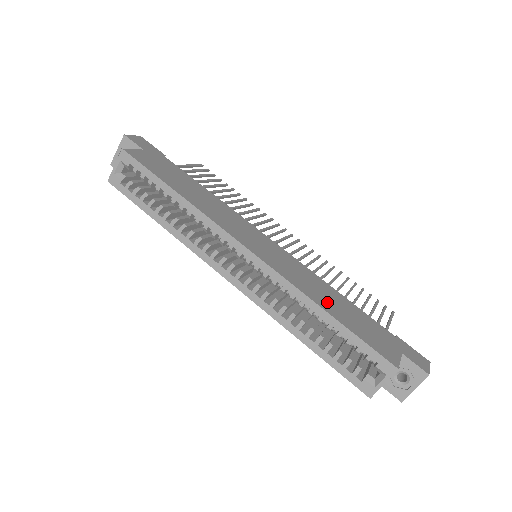
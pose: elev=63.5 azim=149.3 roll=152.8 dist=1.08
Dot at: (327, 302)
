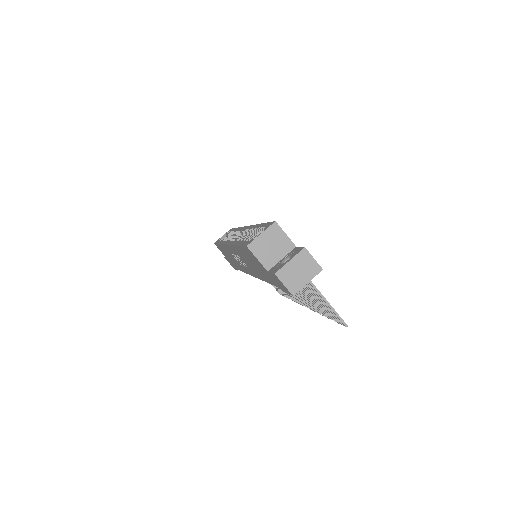
Dot at: occluded
